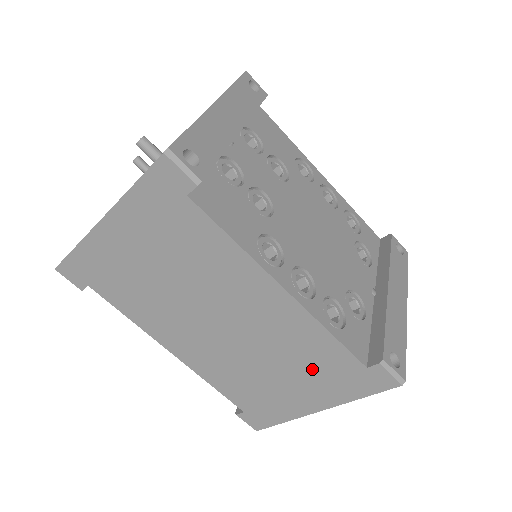
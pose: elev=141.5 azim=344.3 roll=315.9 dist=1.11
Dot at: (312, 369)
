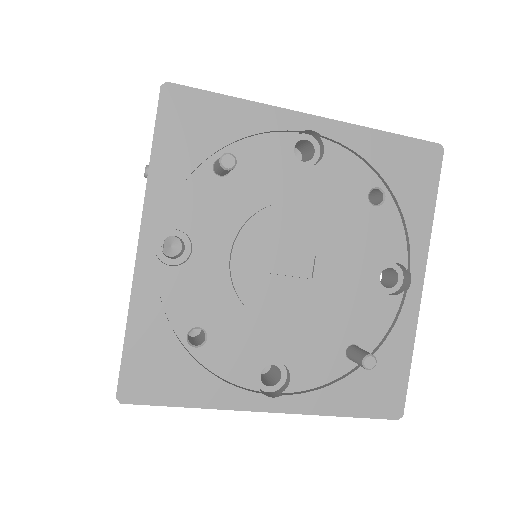
Dot at: occluded
